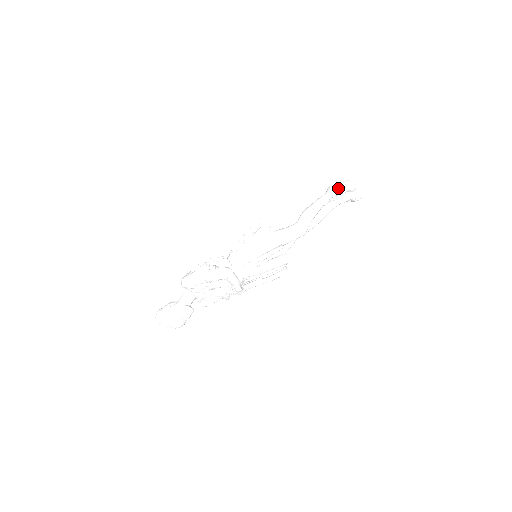
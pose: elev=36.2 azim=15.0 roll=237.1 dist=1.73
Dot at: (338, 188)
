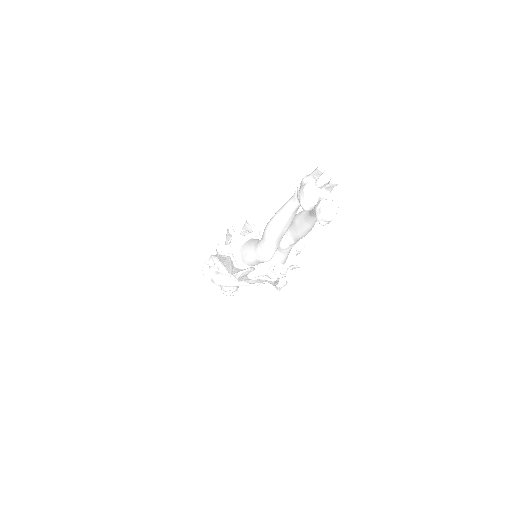
Dot at: occluded
